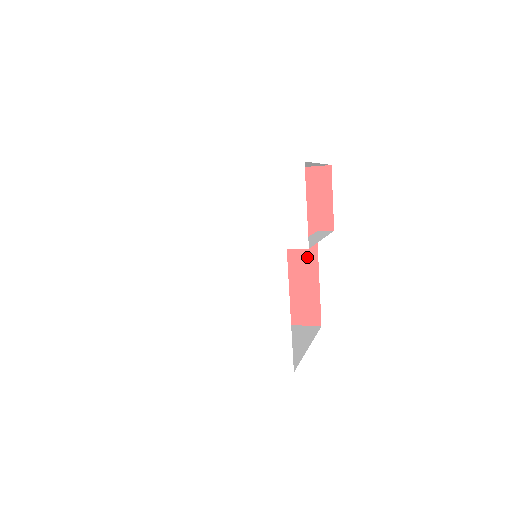
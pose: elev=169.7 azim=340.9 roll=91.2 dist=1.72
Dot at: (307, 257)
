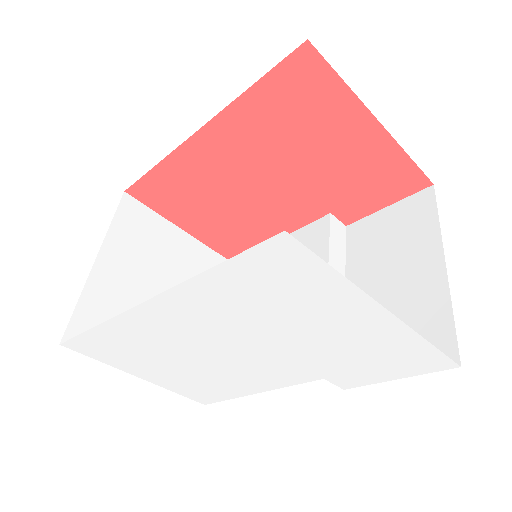
Dot at: (290, 219)
